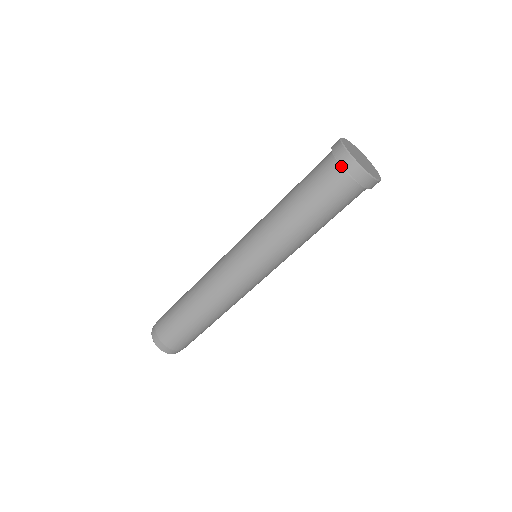
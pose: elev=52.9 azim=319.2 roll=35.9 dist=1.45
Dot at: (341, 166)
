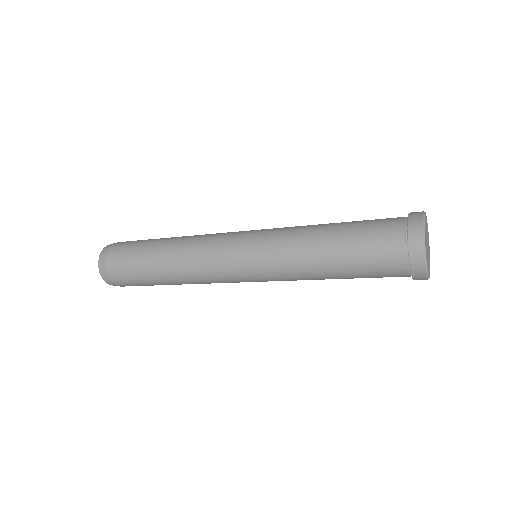
Dot at: (408, 266)
